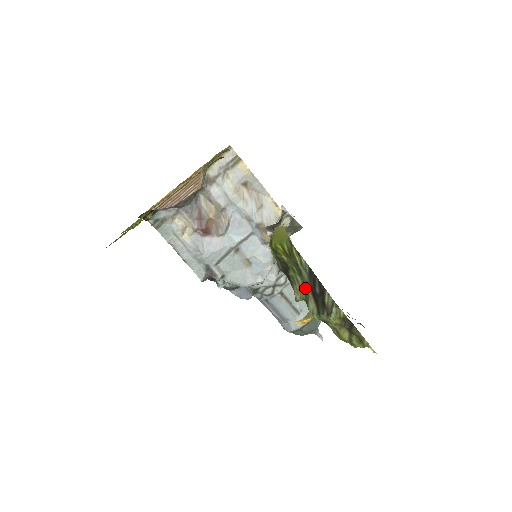
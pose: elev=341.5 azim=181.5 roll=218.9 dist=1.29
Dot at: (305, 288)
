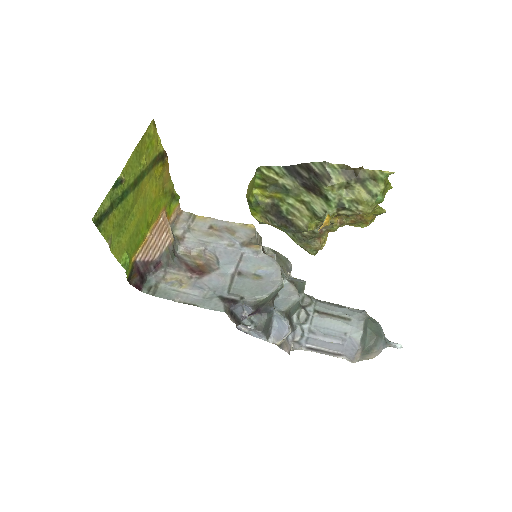
Dot at: (301, 201)
